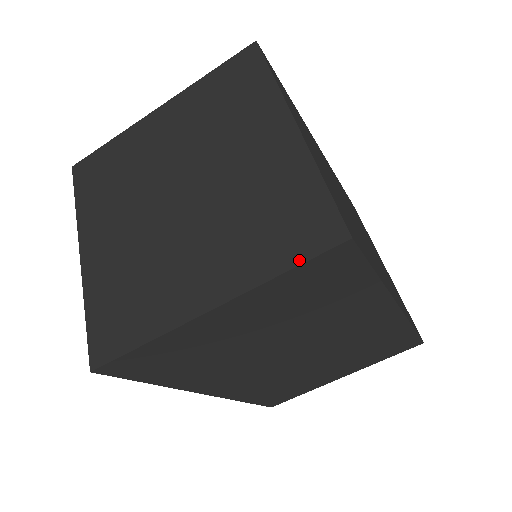
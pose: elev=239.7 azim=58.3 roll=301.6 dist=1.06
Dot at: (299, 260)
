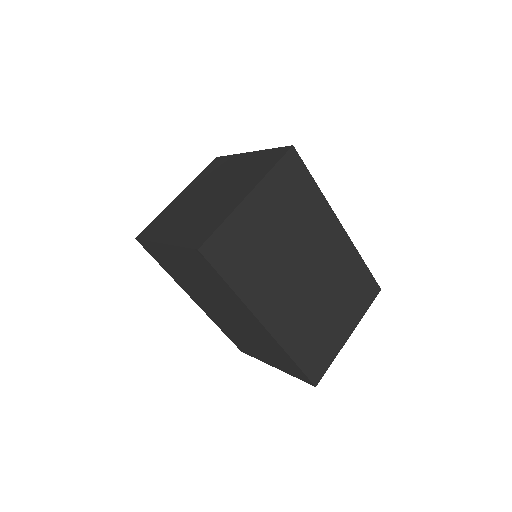
Dot at: (277, 161)
